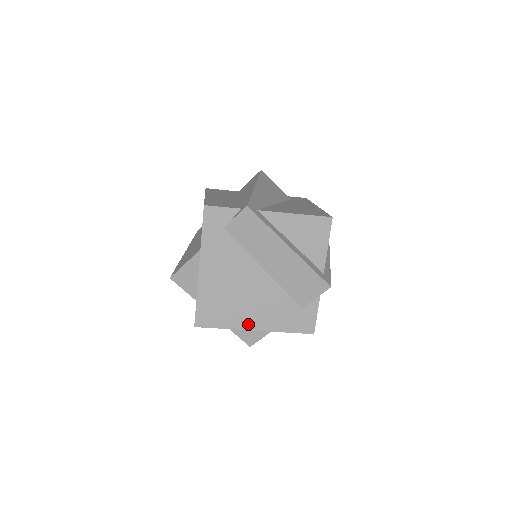
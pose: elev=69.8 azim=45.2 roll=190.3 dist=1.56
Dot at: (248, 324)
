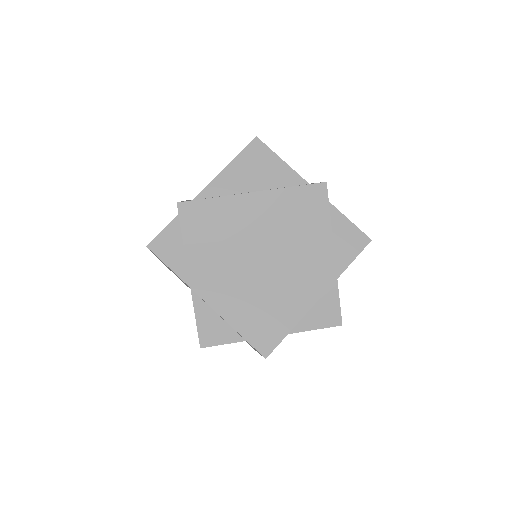
Dot at: (307, 300)
